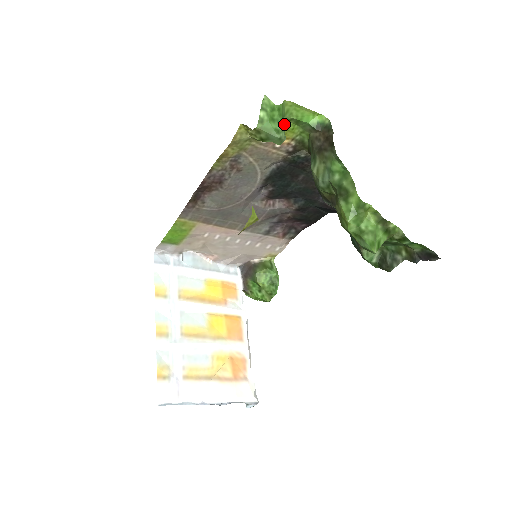
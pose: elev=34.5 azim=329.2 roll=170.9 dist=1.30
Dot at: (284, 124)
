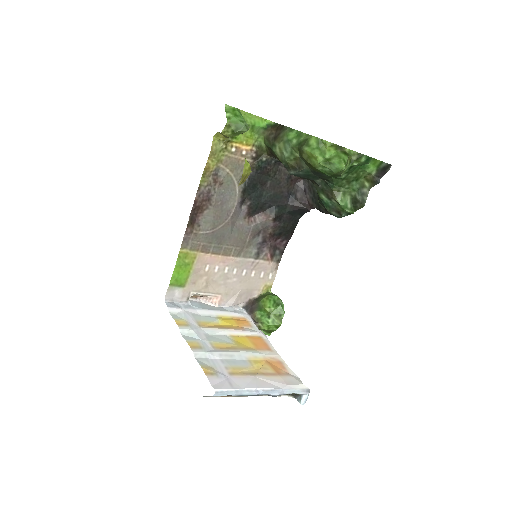
Dot at: occluded
